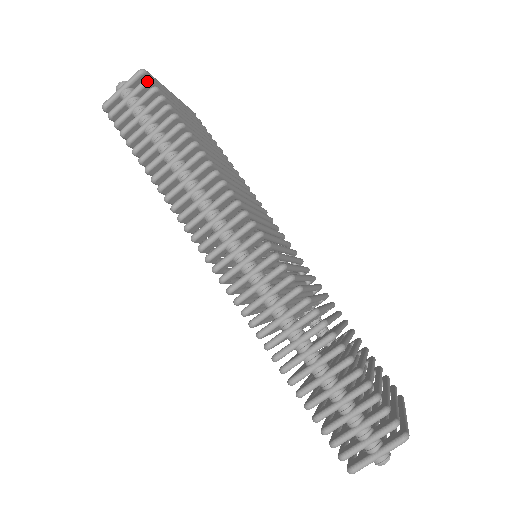
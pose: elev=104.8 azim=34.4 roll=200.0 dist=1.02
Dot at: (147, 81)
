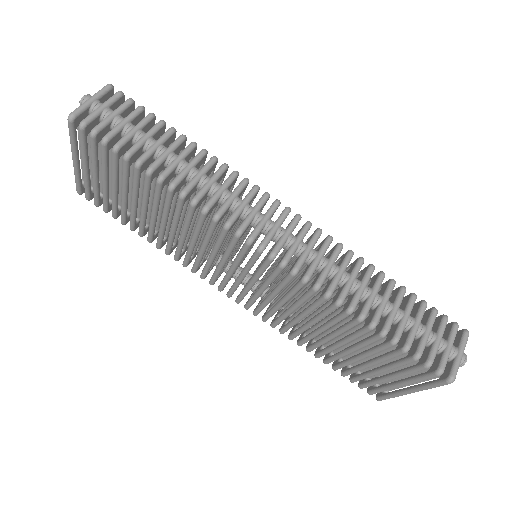
Dot at: (121, 93)
